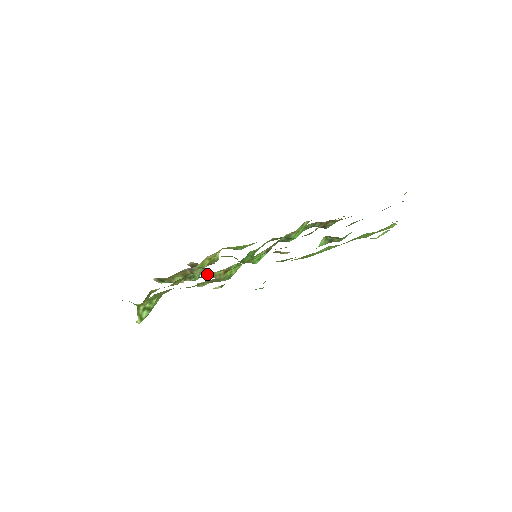
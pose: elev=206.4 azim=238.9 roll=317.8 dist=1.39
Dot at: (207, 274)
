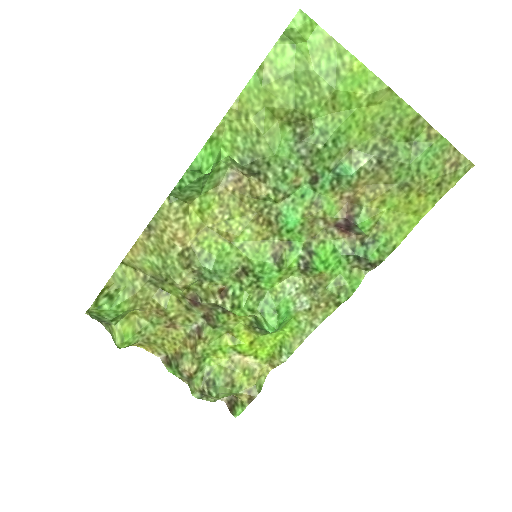
Dot at: (198, 291)
